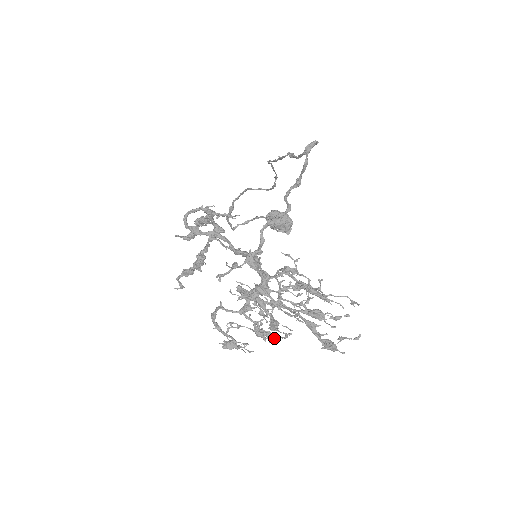
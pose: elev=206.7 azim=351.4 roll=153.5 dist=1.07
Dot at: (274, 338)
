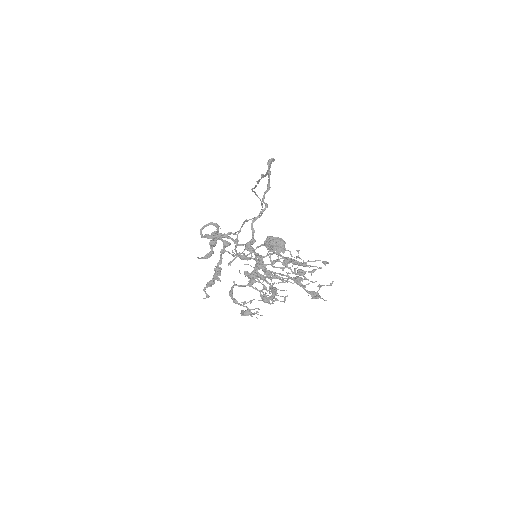
Dot at: (275, 298)
